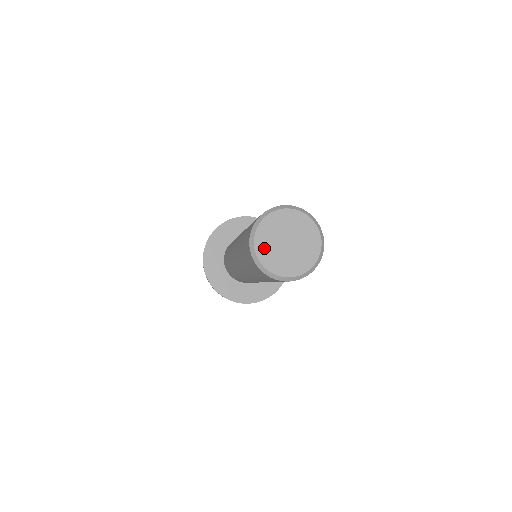
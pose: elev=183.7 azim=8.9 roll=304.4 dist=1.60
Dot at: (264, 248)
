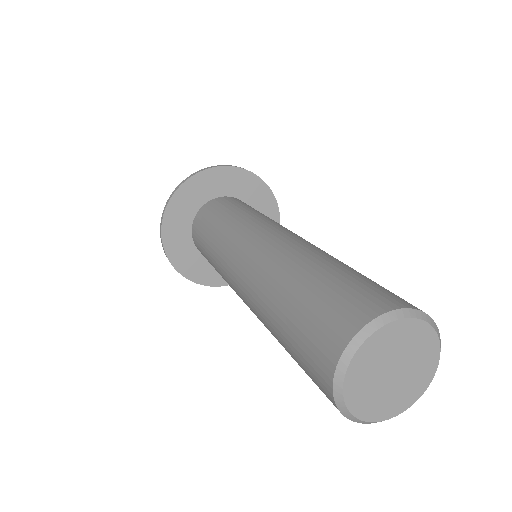
Dot at: (367, 406)
